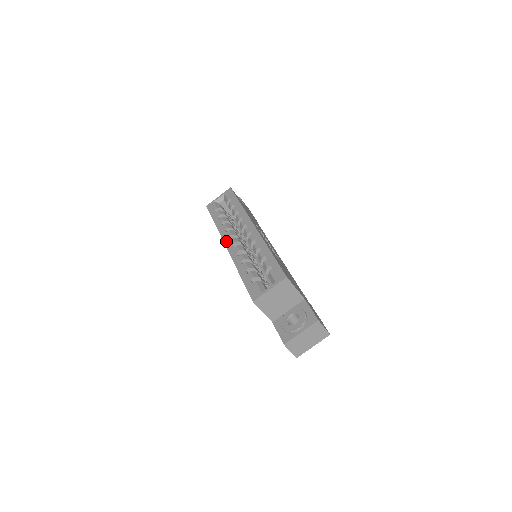
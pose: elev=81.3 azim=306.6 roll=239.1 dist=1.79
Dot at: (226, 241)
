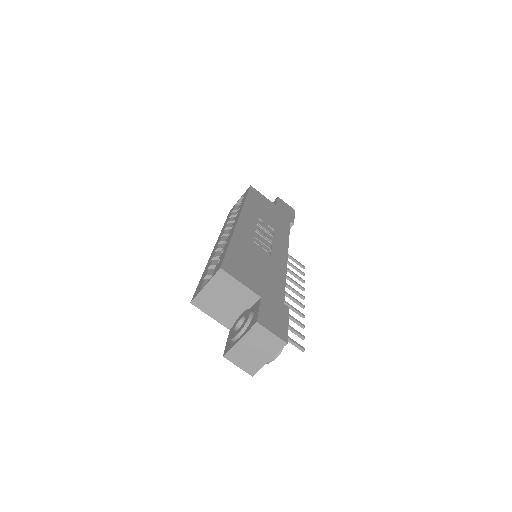
Dot at: (217, 242)
